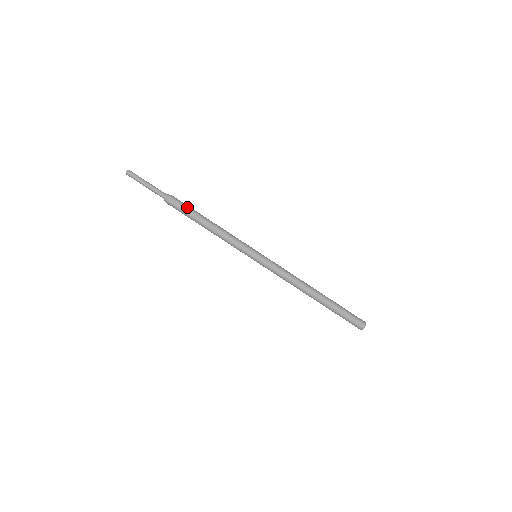
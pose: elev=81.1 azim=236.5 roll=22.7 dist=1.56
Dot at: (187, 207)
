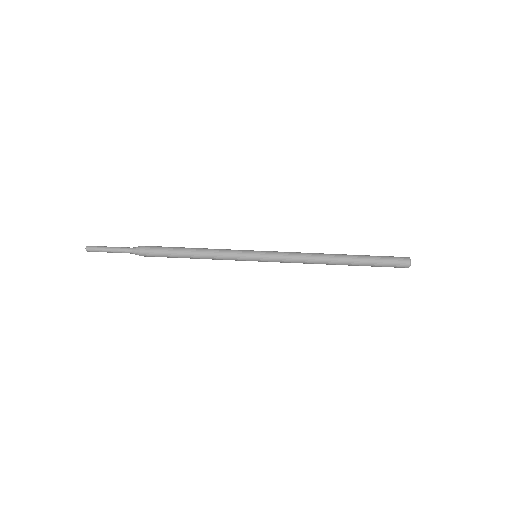
Dot at: occluded
